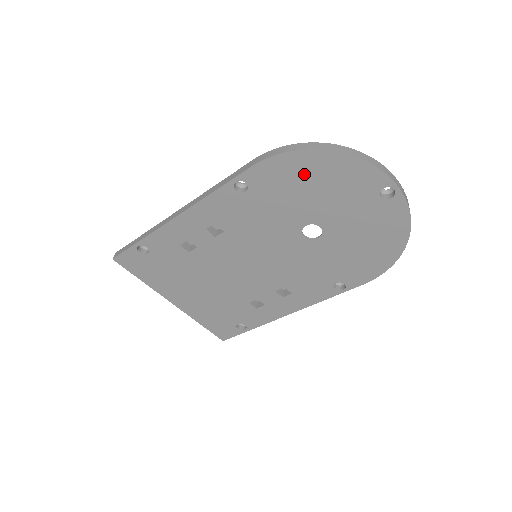
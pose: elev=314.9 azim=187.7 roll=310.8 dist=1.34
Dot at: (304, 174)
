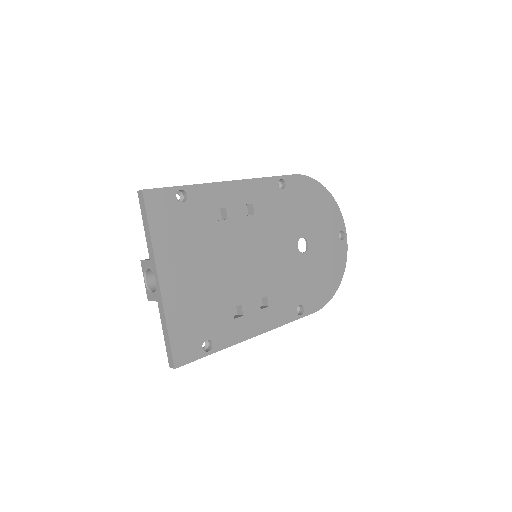
Dot at: (314, 198)
